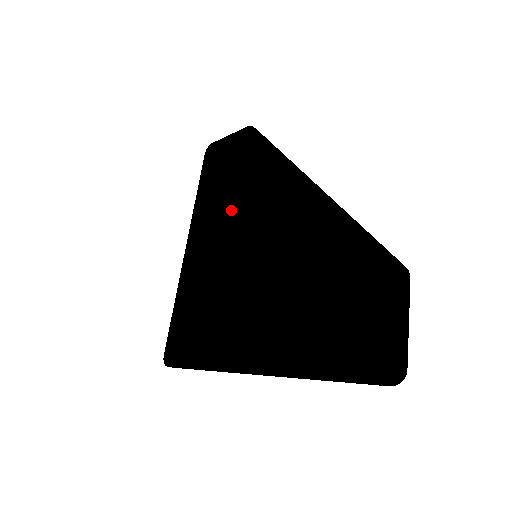
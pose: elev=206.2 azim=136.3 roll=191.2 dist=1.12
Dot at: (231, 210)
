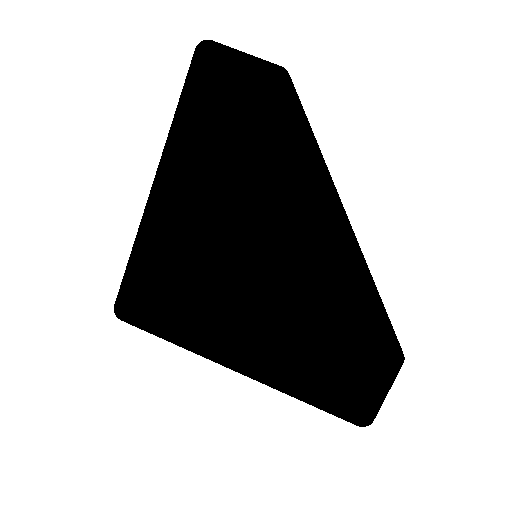
Dot at: (229, 175)
